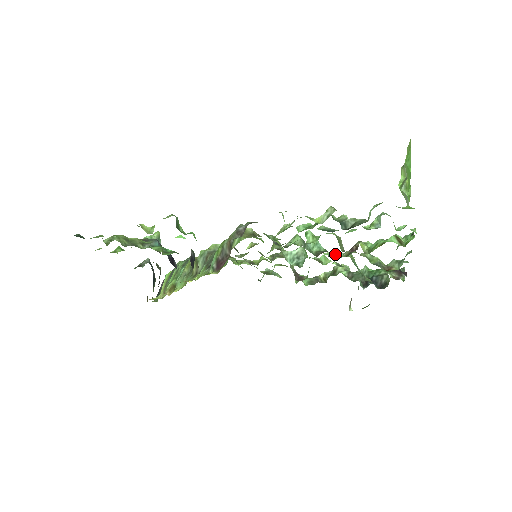
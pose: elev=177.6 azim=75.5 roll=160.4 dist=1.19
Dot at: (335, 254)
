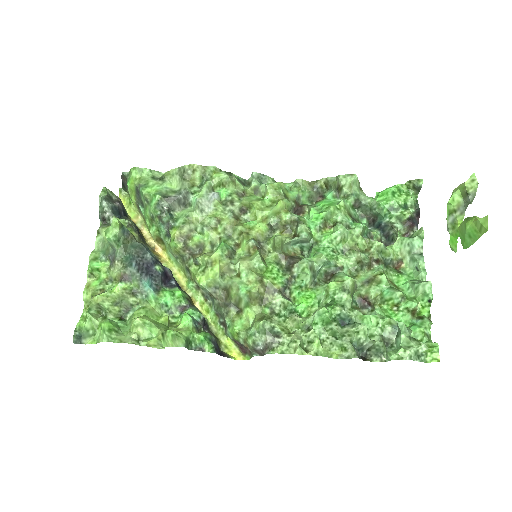
Dot at: (346, 268)
